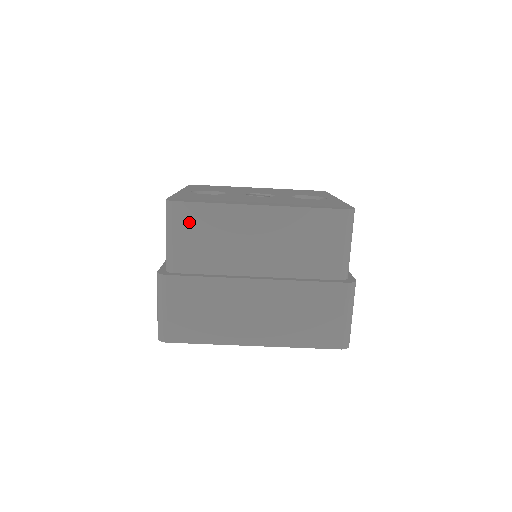
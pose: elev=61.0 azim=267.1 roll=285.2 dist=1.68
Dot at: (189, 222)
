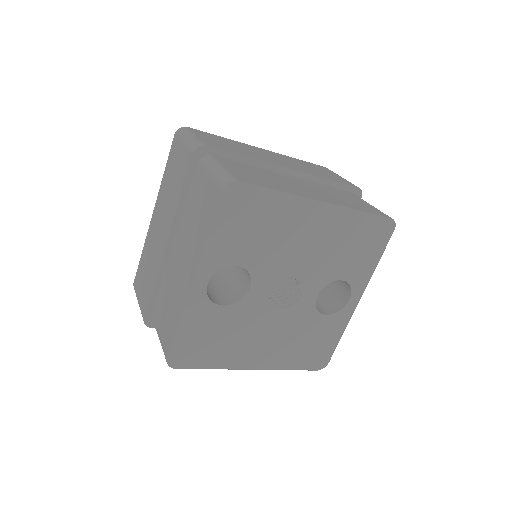
Dot at: occluded
